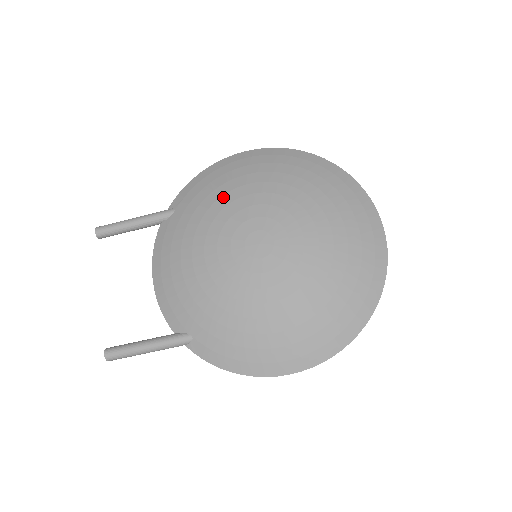
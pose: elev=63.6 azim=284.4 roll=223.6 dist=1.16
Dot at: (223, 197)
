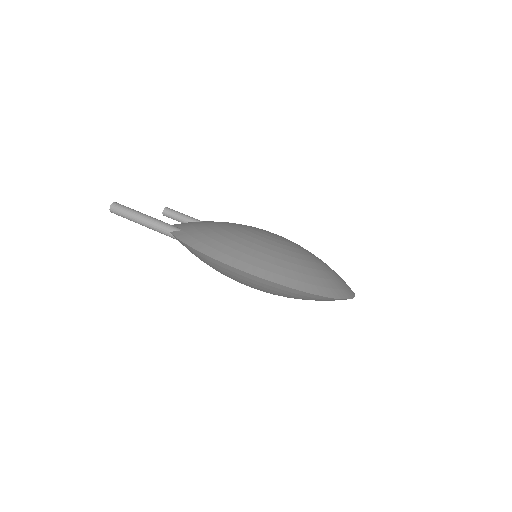
Dot at: occluded
